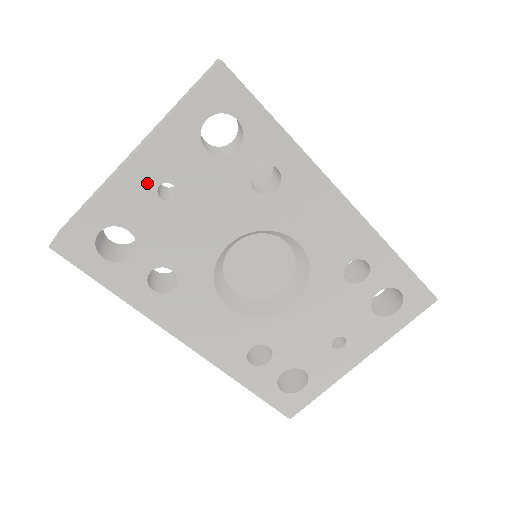
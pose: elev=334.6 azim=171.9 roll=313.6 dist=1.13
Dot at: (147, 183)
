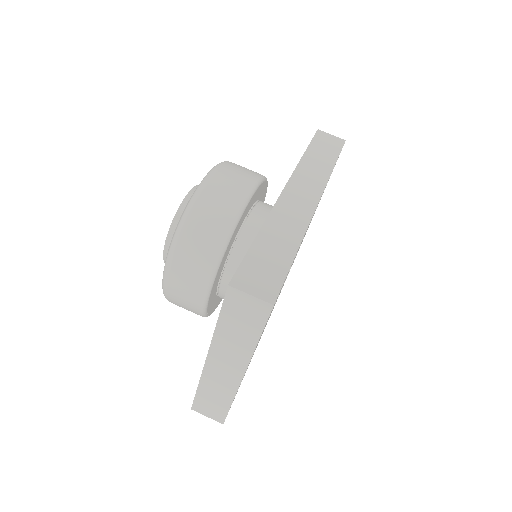
Dot at: occluded
